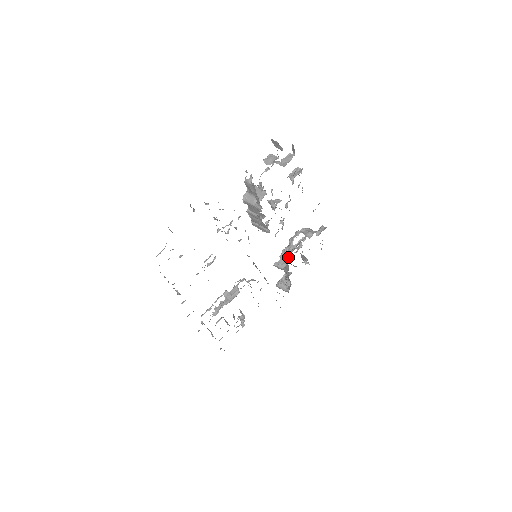
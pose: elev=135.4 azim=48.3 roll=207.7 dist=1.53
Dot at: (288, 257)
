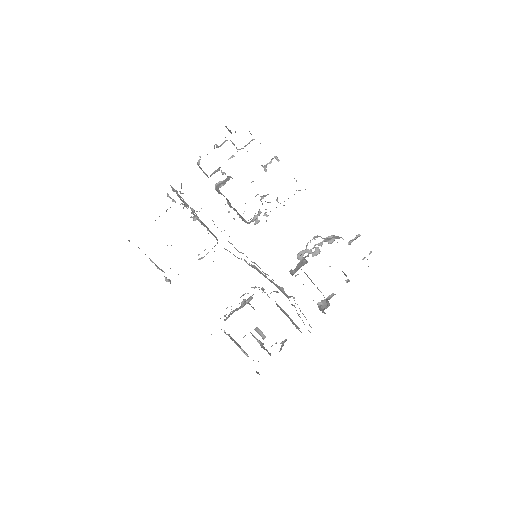
Dot at: (303, 264)
